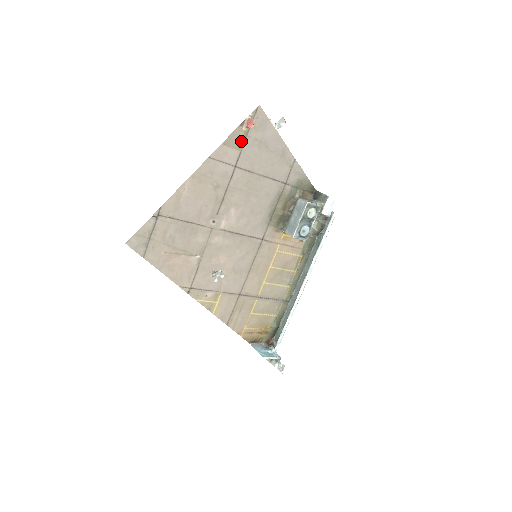
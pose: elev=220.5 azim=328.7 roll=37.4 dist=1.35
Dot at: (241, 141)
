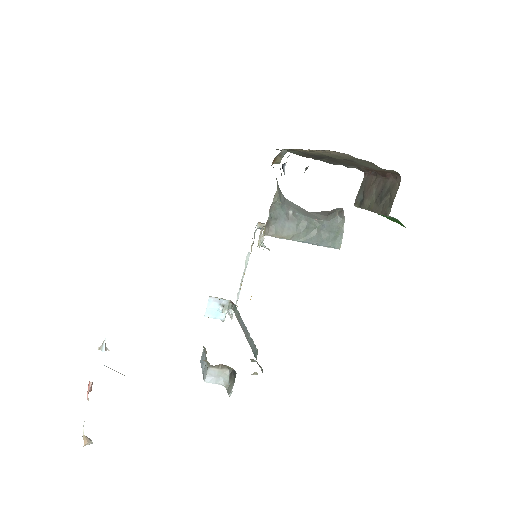
Dot at: occluded
